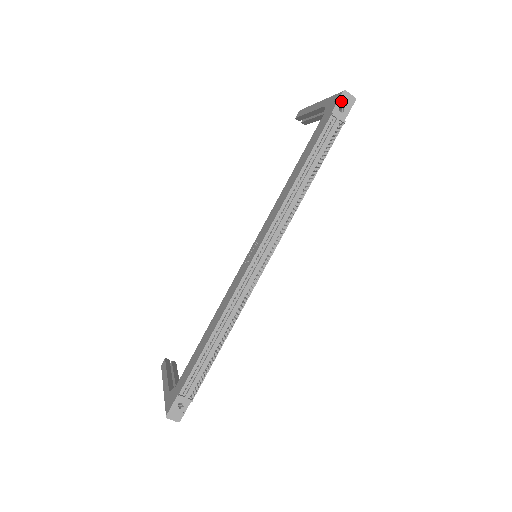
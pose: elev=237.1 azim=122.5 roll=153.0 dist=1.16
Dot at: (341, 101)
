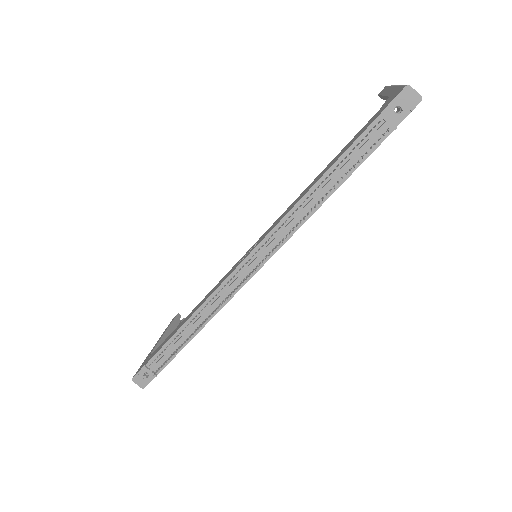
Dot at: (399, 99)
